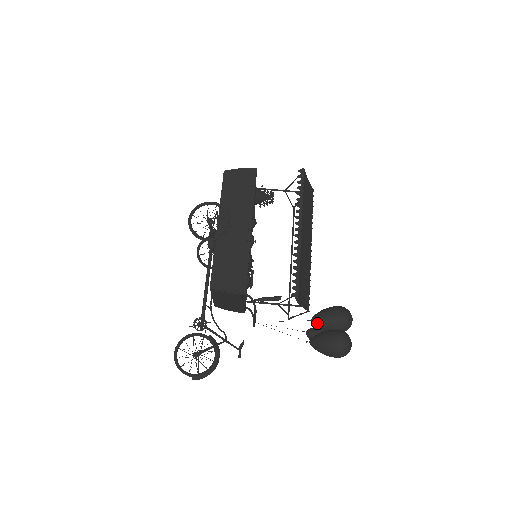
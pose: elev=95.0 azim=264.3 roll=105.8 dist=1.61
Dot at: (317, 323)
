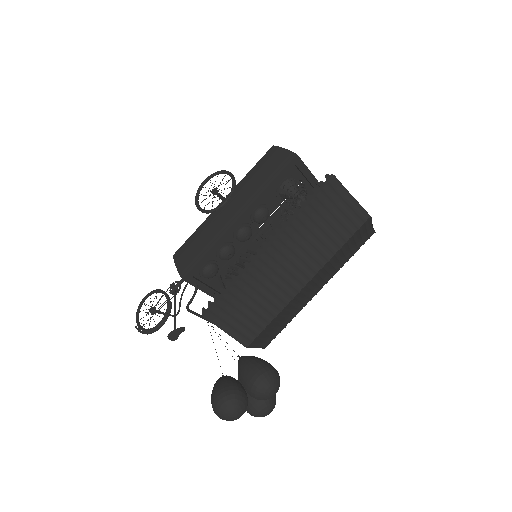
Dot at: (238, 364)
